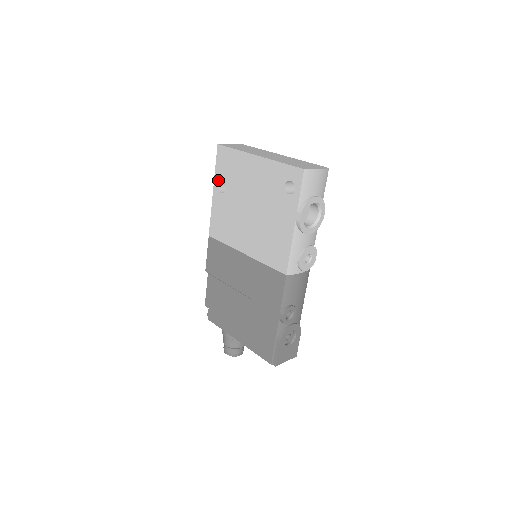
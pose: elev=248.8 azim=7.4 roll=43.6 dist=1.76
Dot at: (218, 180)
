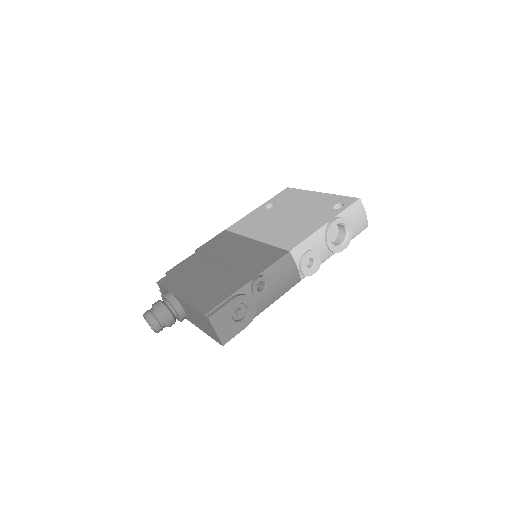
Dot at: (269, 202)
